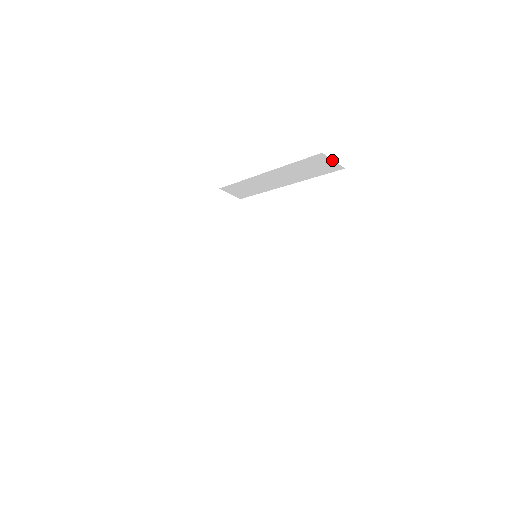
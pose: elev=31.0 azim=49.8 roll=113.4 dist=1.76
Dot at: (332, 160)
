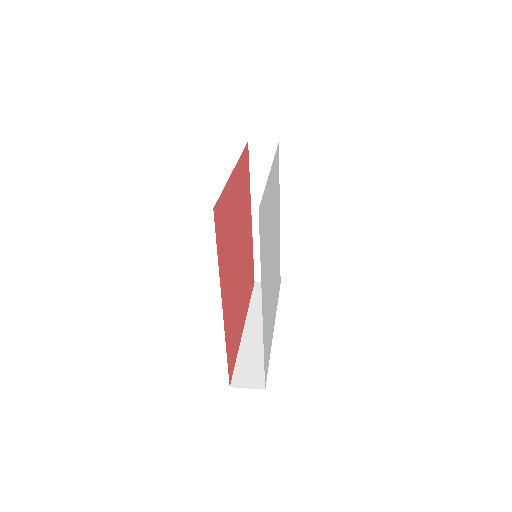
Dot at: occluded
